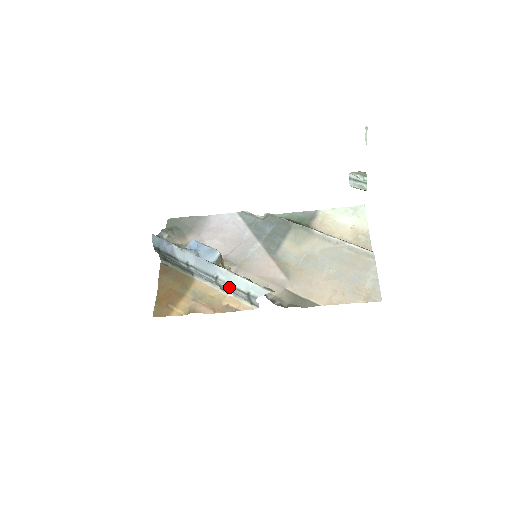
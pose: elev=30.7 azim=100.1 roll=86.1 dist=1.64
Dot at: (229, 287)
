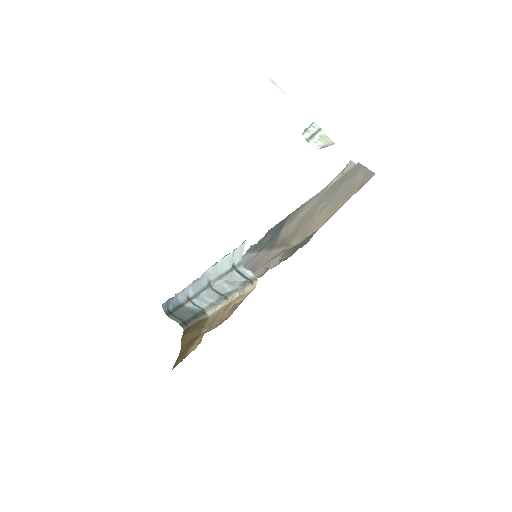
Dot at: (221, 280)
